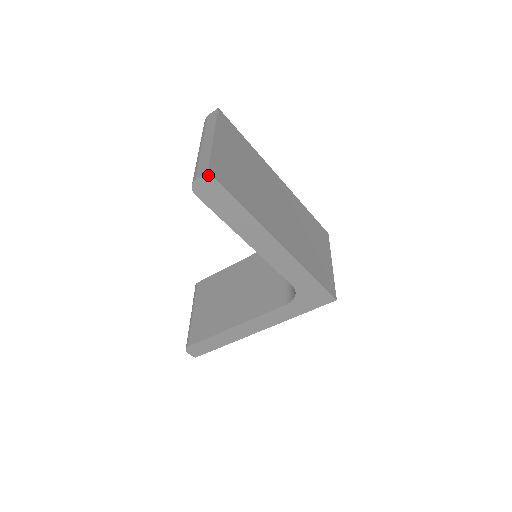
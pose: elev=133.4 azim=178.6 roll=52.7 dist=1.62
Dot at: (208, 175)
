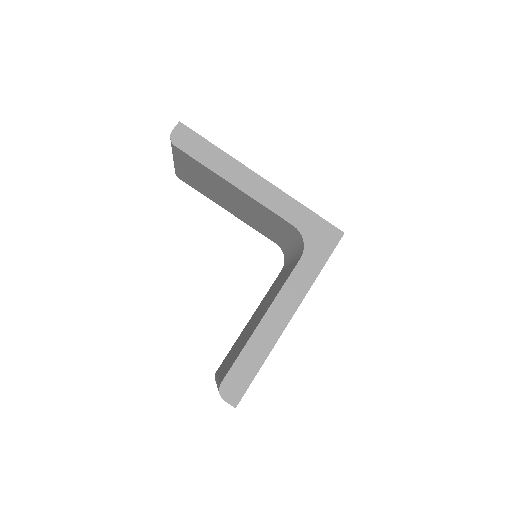
Dot at: (180, 124)
